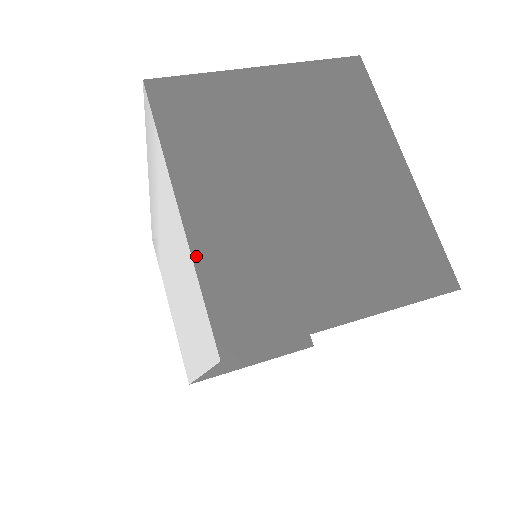
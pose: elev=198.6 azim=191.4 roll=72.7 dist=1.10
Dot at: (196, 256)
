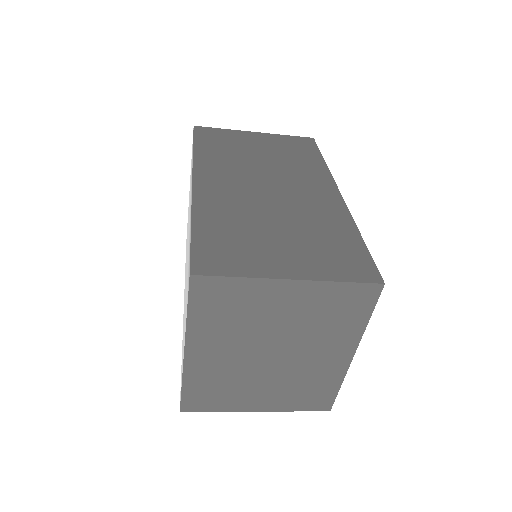
Dot at: (185, 375)
